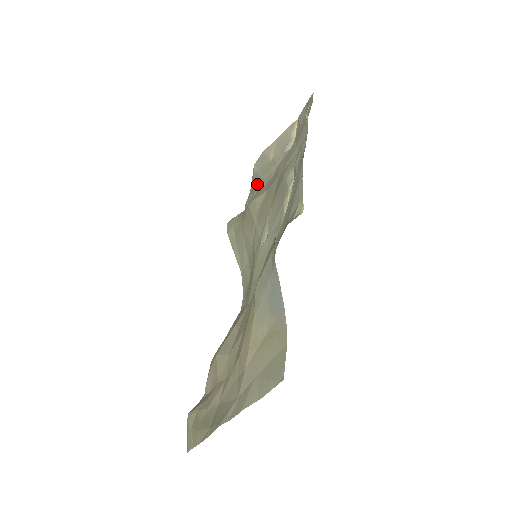
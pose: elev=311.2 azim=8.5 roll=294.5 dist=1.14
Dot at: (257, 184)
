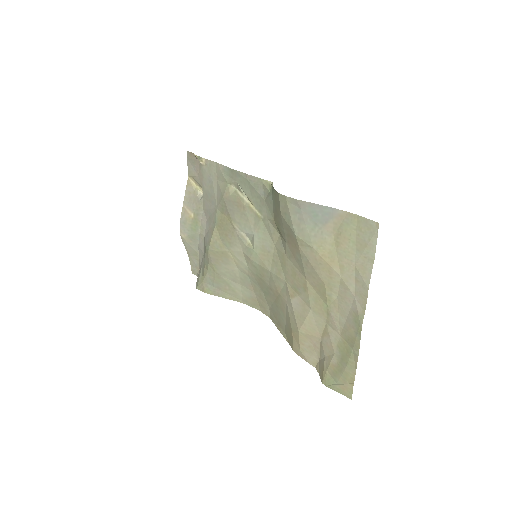
Dot at: (195, 243)
